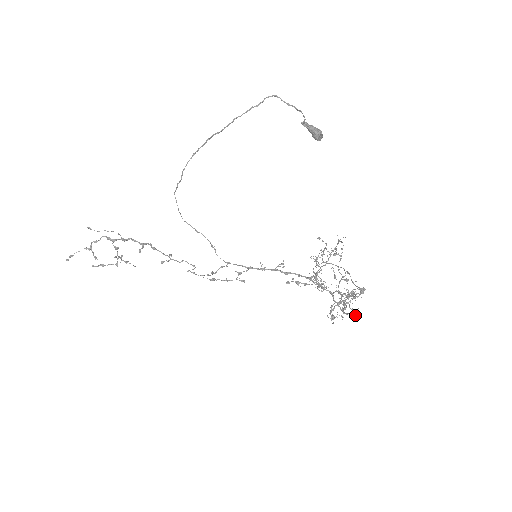
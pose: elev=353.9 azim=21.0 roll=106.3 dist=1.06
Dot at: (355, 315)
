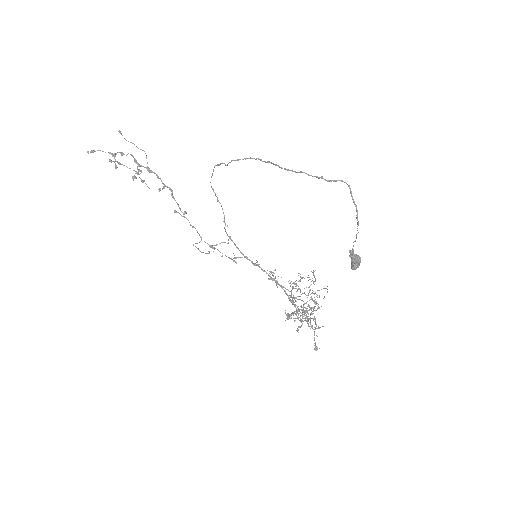
Dot at: occluded
